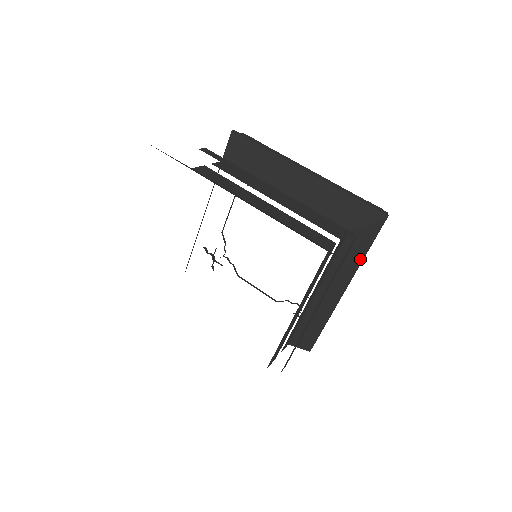
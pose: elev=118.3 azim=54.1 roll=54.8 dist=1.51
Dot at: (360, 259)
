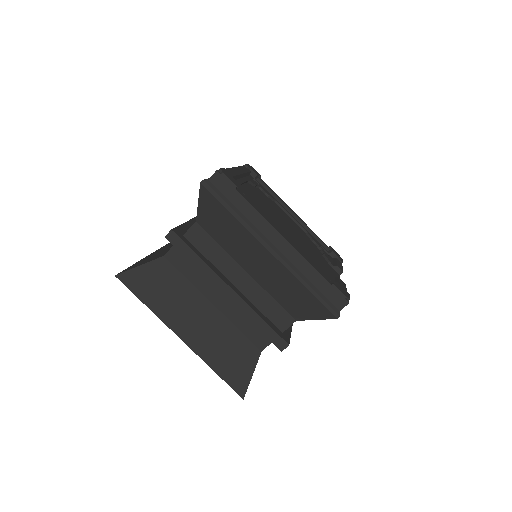
Dot at: occluded
